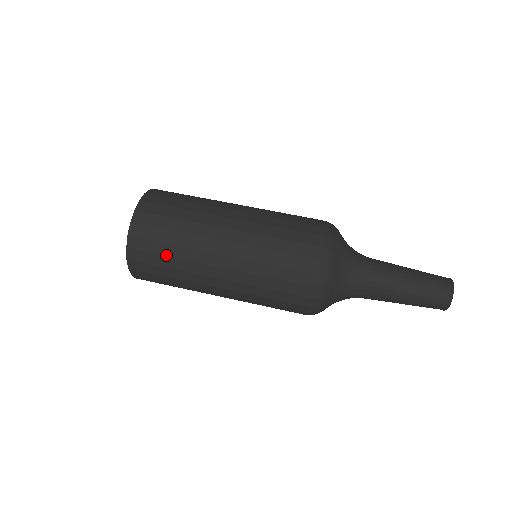
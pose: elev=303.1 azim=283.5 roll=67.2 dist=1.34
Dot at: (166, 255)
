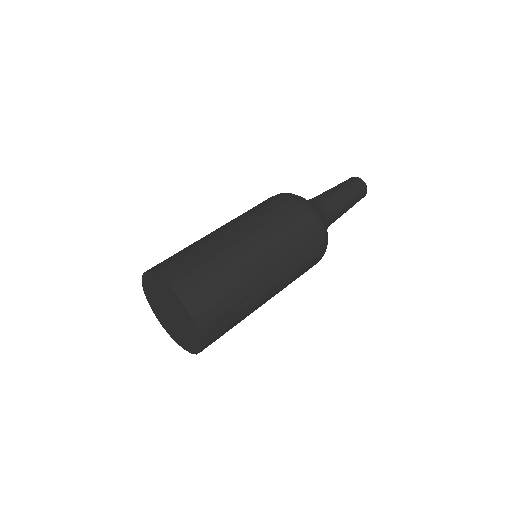
Dot at: (226, 295)
